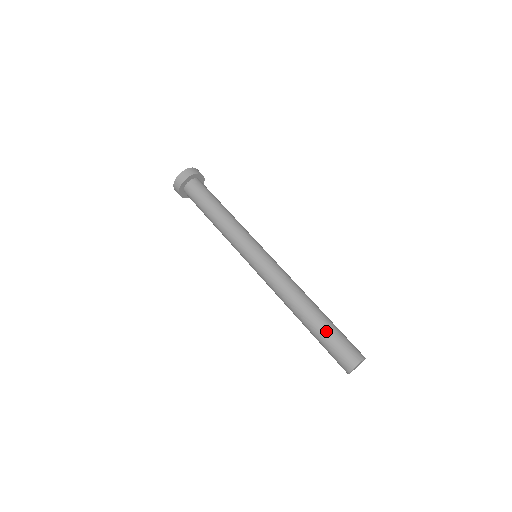
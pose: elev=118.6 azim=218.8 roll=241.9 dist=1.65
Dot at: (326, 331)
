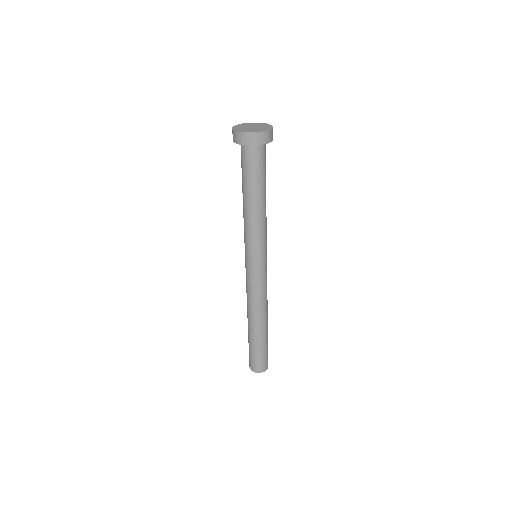
Dot at: (250, 343)
